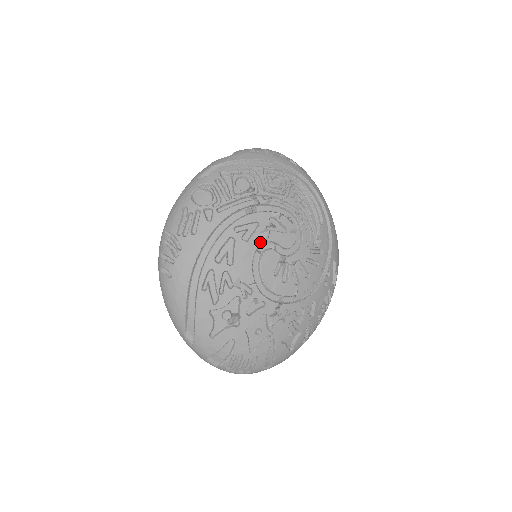
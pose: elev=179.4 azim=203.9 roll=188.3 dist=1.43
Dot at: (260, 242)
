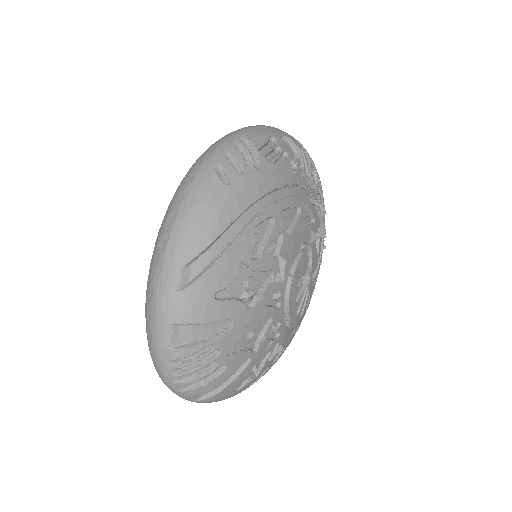
Dot at: (309, 239)
